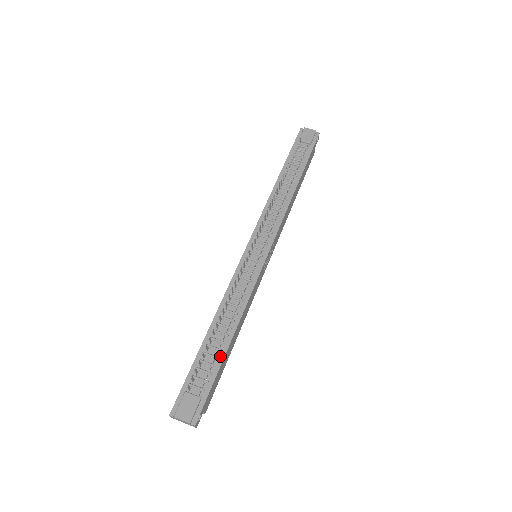
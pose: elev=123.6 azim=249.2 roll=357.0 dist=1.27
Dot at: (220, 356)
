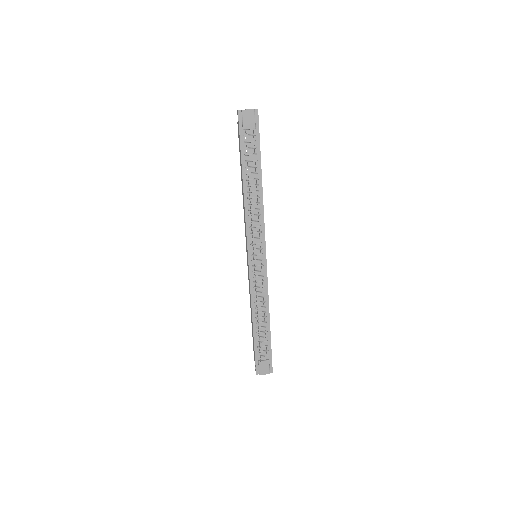
Dot at: (268, 335)
